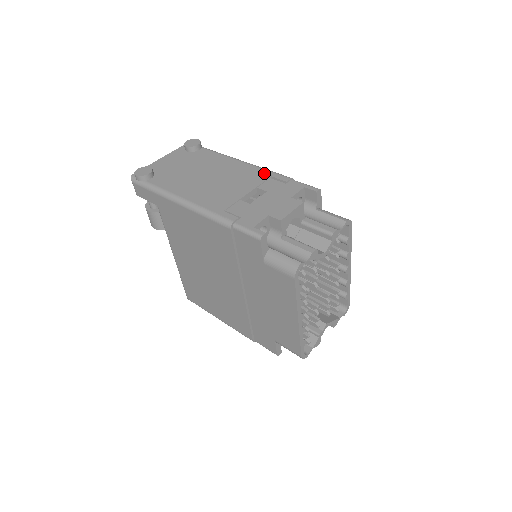
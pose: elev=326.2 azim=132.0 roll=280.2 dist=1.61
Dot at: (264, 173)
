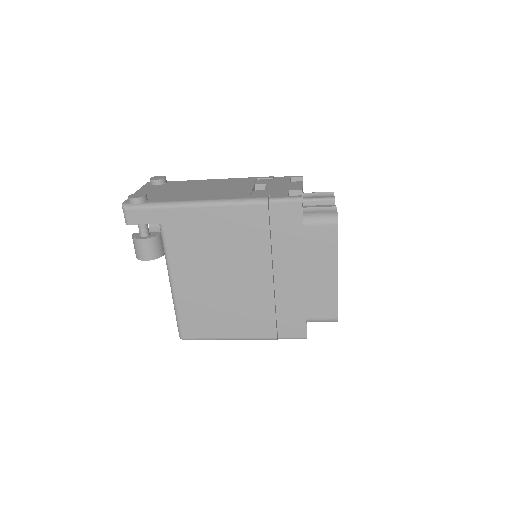
Dot at: (248, 178)
